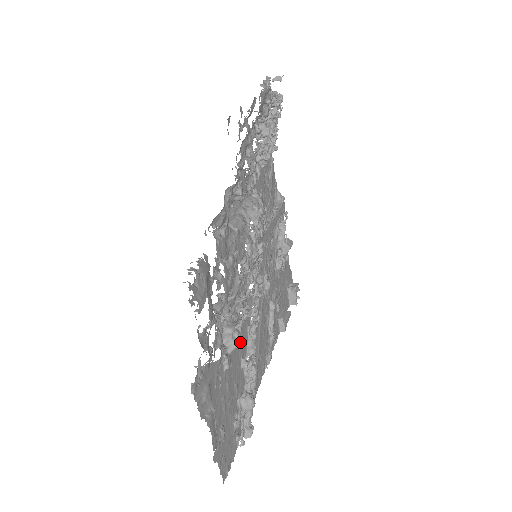
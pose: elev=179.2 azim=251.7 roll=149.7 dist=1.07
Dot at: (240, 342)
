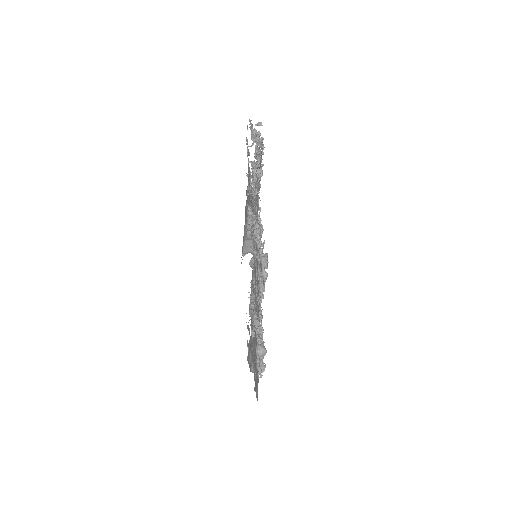
Dot at: occluded
